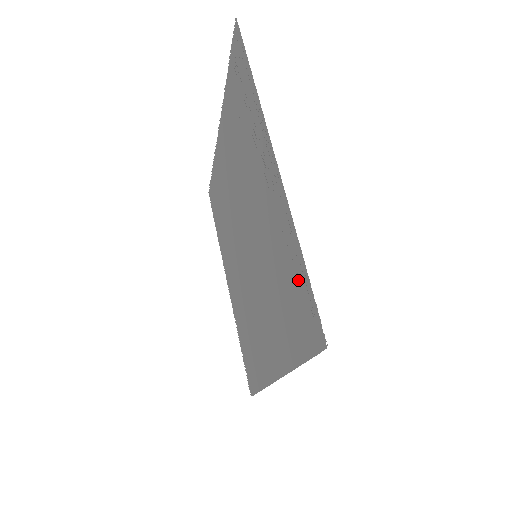
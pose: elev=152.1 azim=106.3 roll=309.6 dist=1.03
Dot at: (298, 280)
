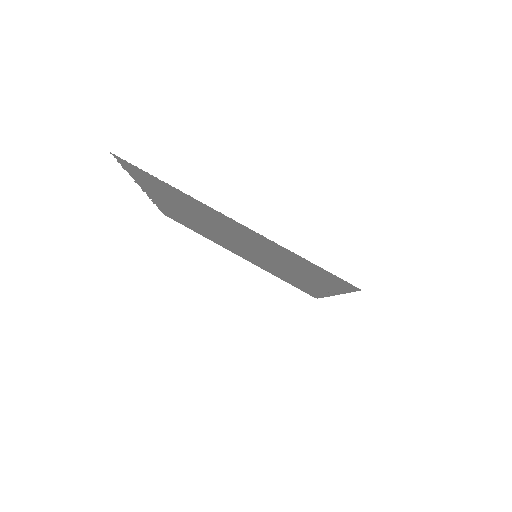
Dot at: (310, 291)
